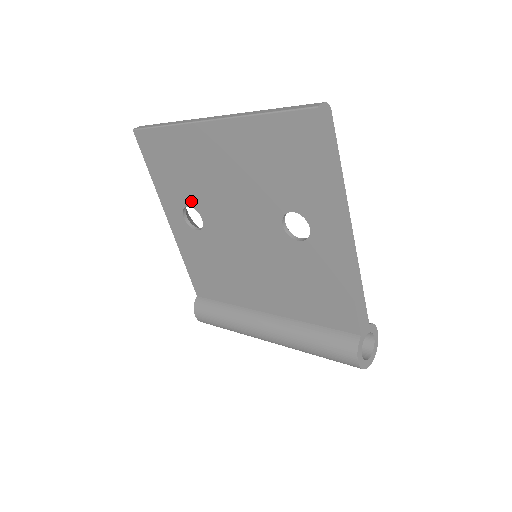
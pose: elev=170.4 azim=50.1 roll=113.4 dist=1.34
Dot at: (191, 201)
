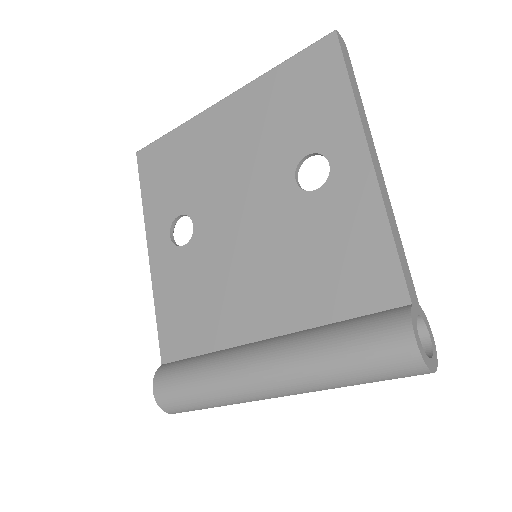
Dot at: (184, 206)
